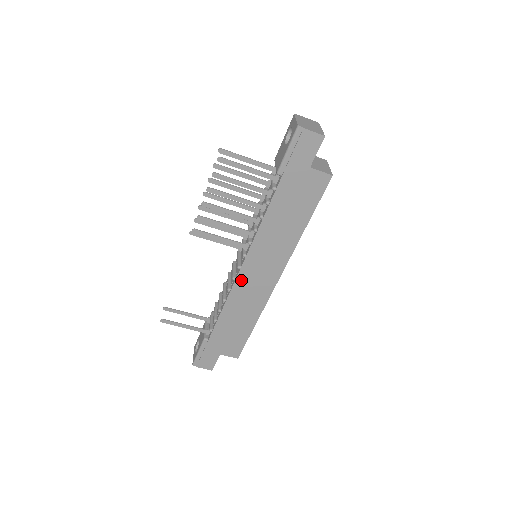
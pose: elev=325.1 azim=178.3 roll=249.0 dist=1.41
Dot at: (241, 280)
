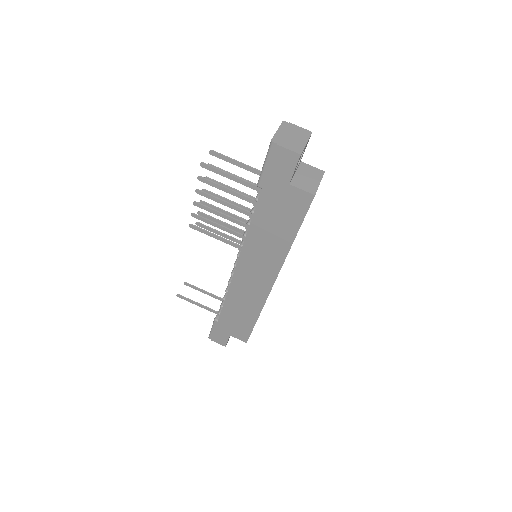
Dot at: (238, 277)
